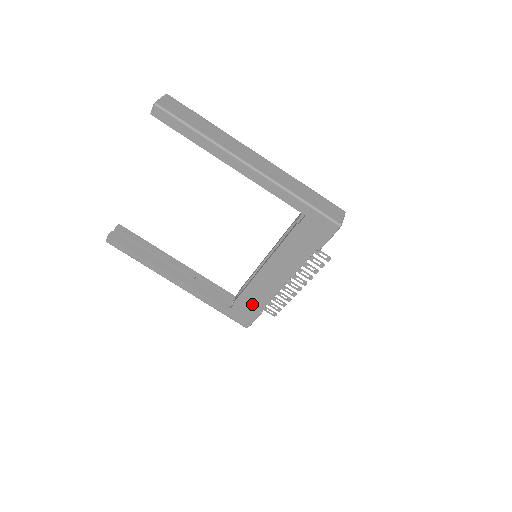
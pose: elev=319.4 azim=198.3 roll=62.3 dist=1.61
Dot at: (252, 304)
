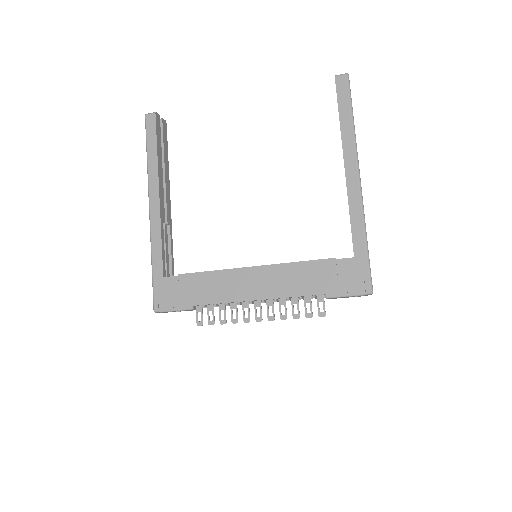
Dot at: (196, 292)
